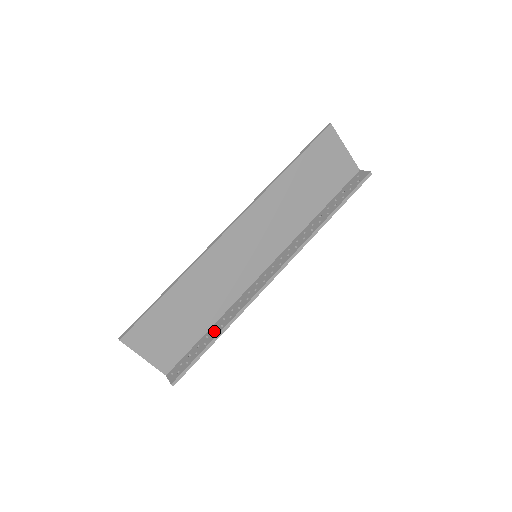
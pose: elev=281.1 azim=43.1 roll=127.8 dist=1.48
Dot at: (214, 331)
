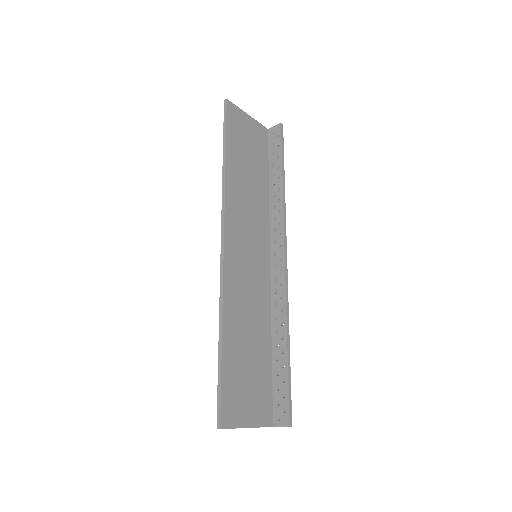
Dot at: (279, 348)
